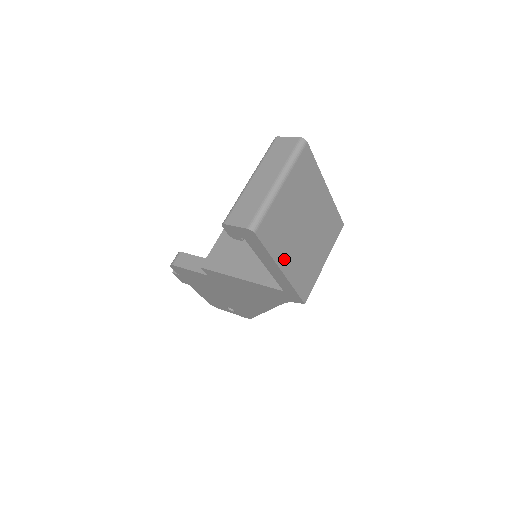
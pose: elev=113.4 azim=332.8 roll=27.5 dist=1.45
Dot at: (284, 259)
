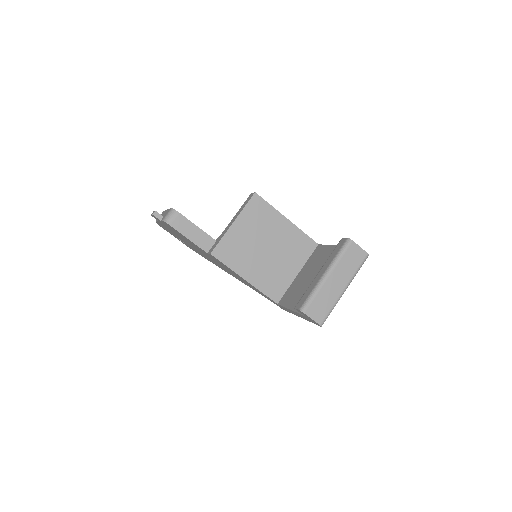
Dot at: occluded
